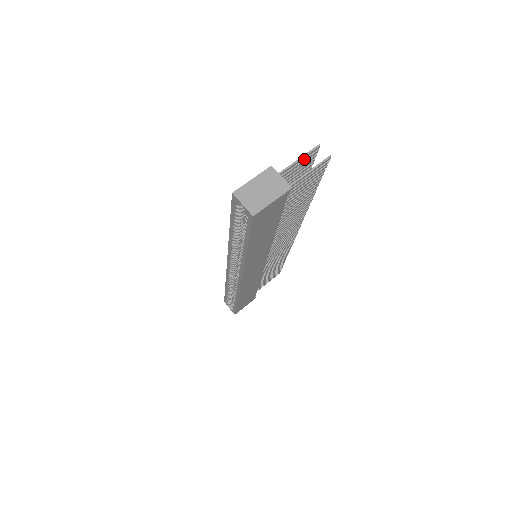
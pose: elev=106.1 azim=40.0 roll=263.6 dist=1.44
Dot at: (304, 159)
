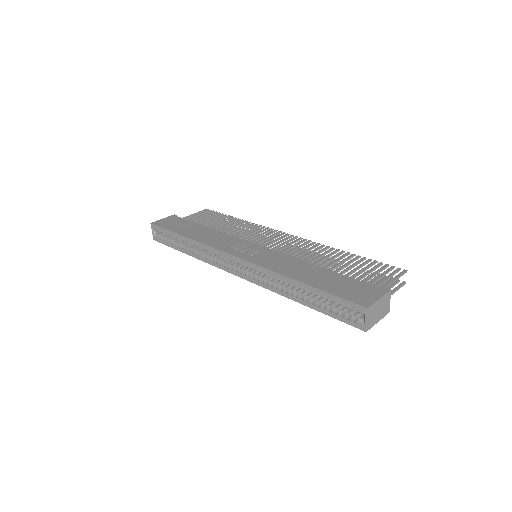
Dot at: (393, 275)
